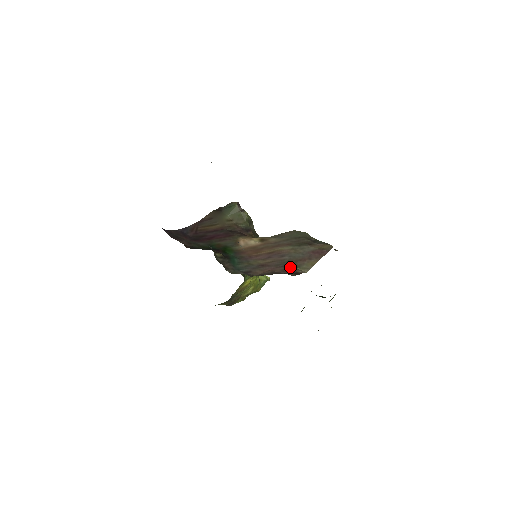
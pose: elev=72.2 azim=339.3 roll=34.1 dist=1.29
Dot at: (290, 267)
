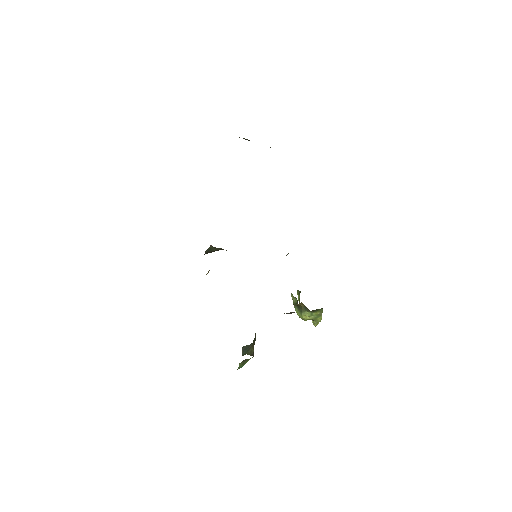
Dot at: occluded
